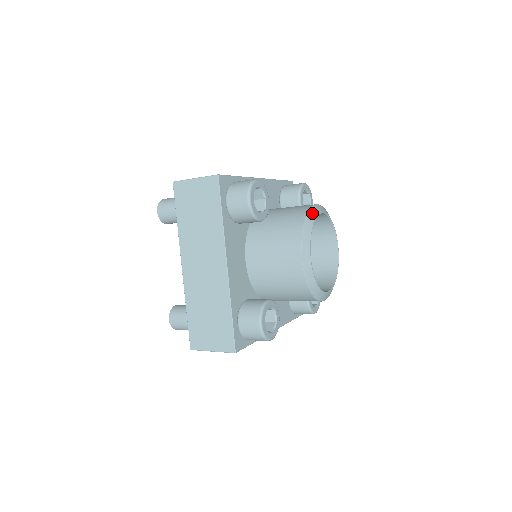
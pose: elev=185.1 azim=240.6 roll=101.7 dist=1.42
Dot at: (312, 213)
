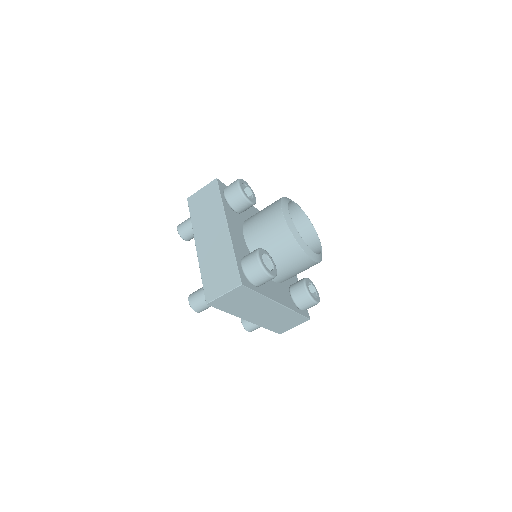
Dot at: (288, 198)
